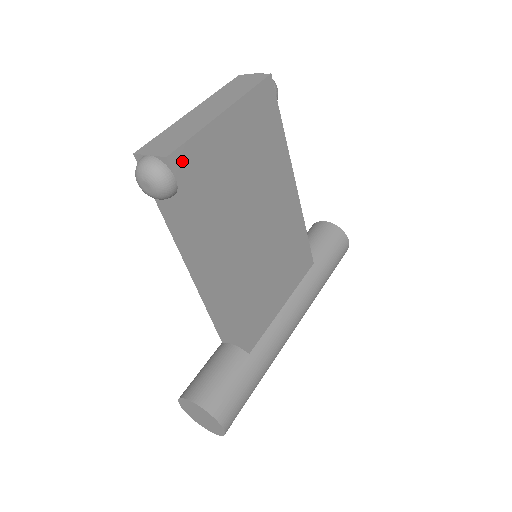
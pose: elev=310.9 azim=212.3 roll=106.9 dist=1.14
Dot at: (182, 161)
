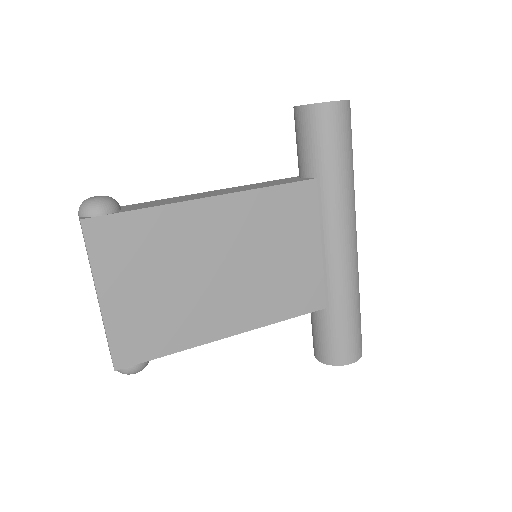
Dot at: (123, 356)
